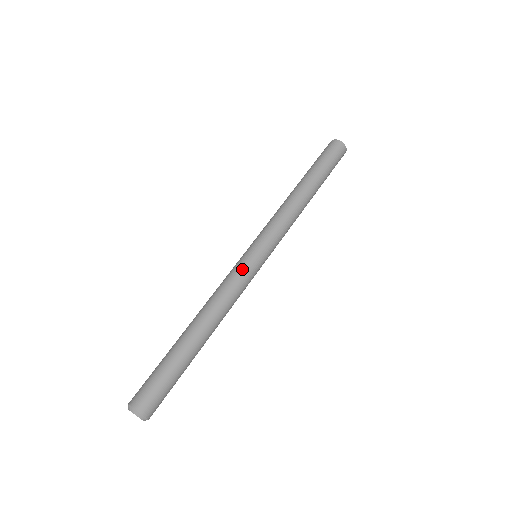
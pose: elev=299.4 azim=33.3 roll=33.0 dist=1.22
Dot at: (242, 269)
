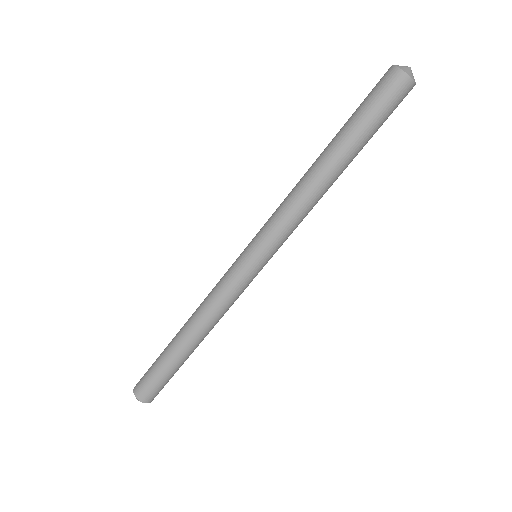
Dot at: (236, 281)
